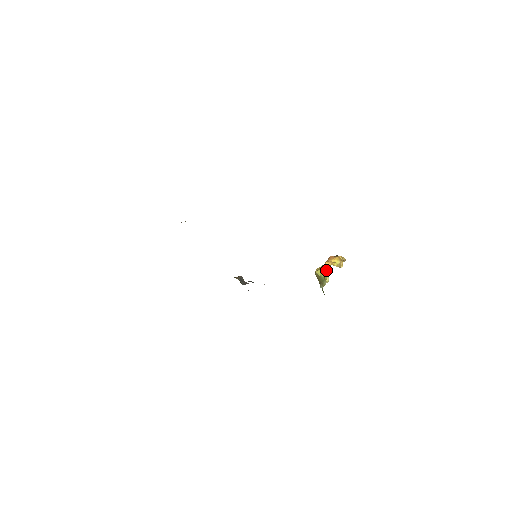
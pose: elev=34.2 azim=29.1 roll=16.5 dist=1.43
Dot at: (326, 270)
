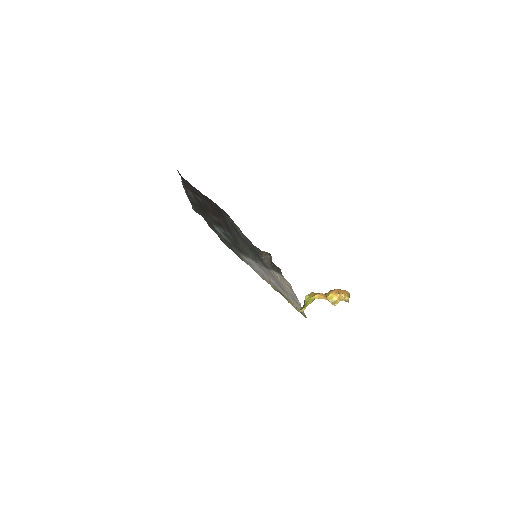
Dot at: (310, 300)
